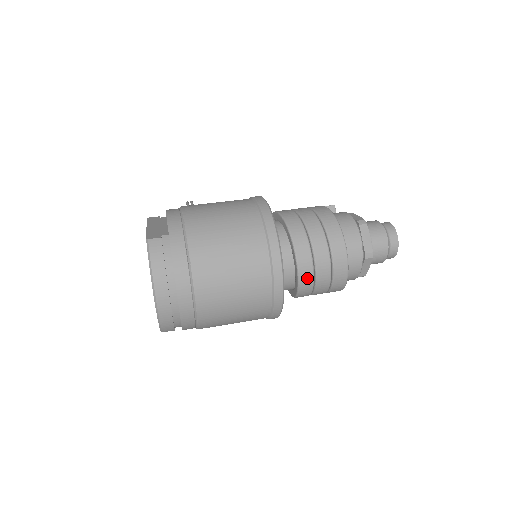
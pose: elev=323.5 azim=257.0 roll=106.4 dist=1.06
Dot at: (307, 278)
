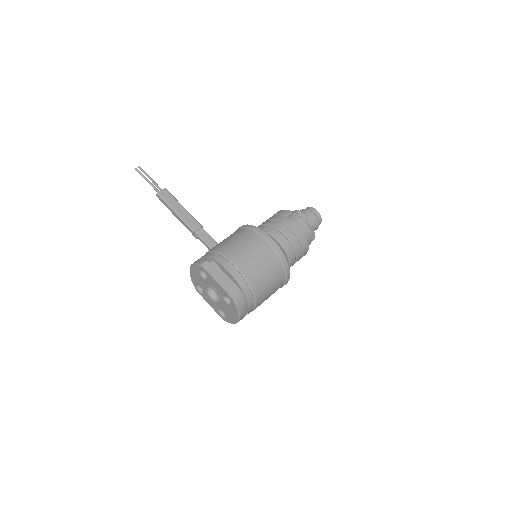
Dot at: occluded
